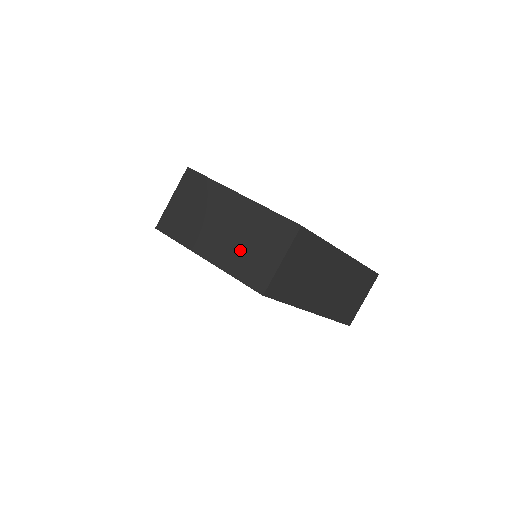
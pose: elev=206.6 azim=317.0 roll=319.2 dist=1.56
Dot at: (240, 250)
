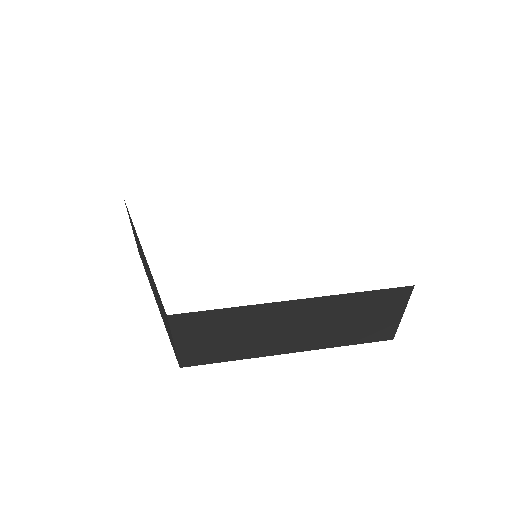
Dot at: (161, 311)
